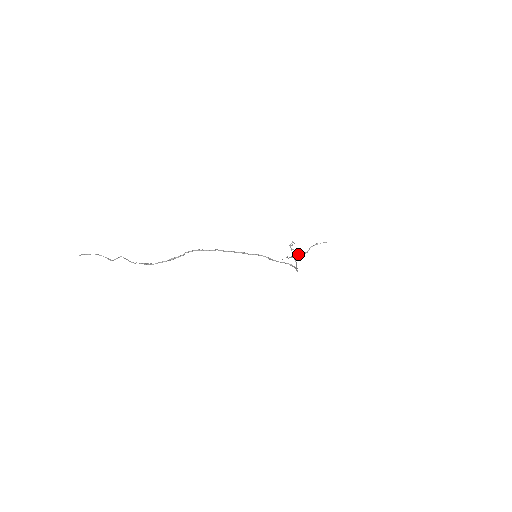
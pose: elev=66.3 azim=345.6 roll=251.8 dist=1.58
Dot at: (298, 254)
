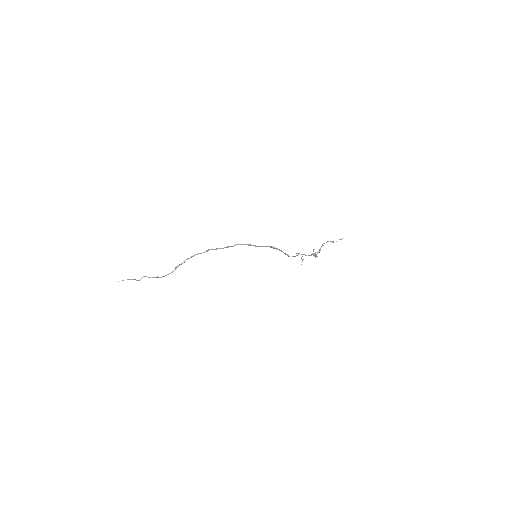
Dot at: occluded
